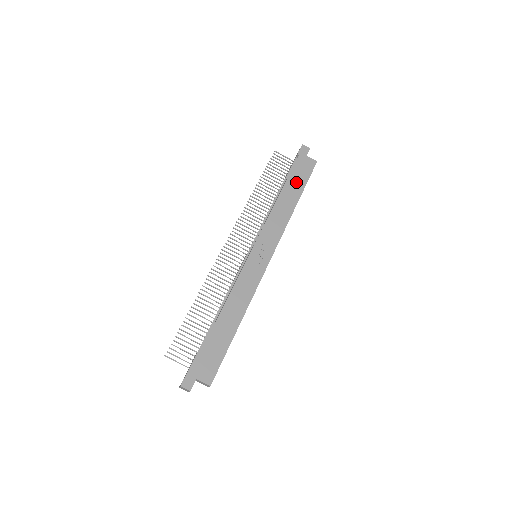
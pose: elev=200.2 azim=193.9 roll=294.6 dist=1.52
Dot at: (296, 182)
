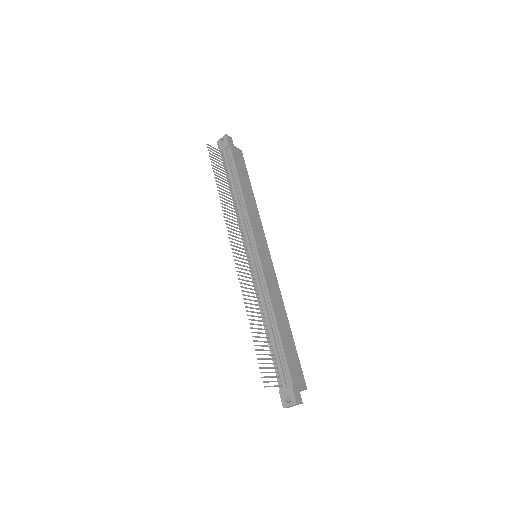
Dot at: (243, 174)
